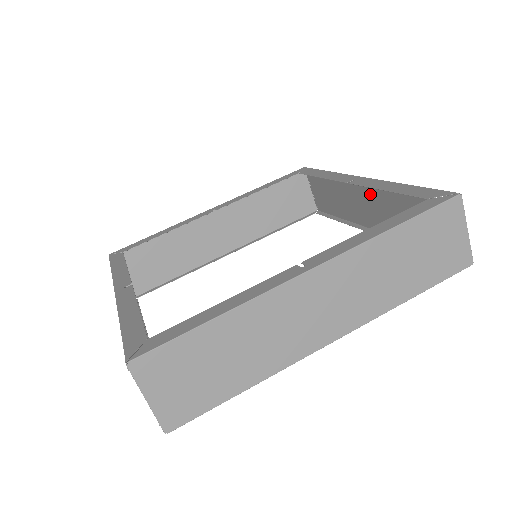
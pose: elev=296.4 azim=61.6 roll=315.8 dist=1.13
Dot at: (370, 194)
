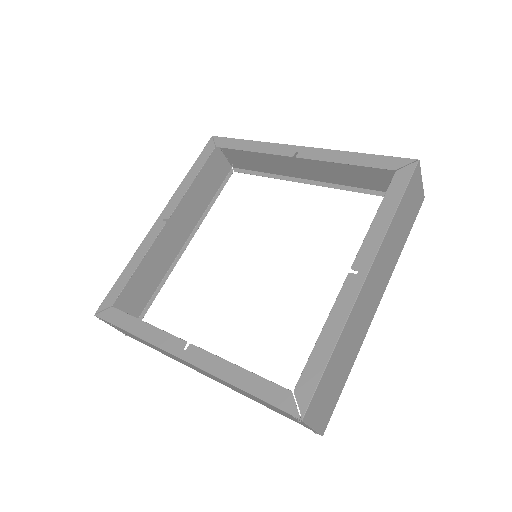
Dot at: occluded
